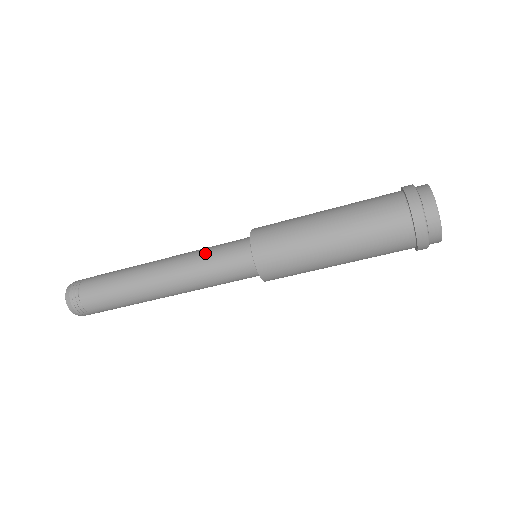
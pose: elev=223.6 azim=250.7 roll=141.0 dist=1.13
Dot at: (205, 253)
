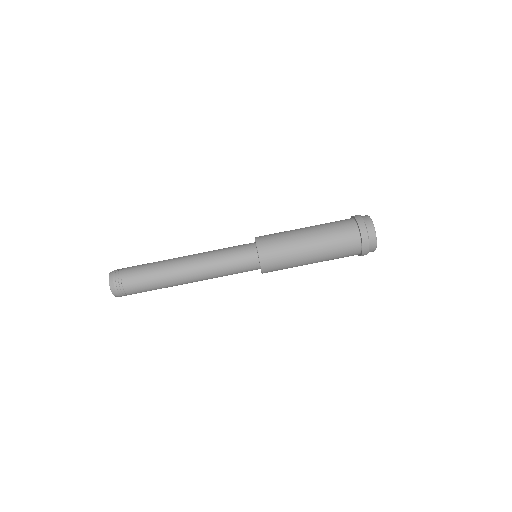
Dot at: occluded
